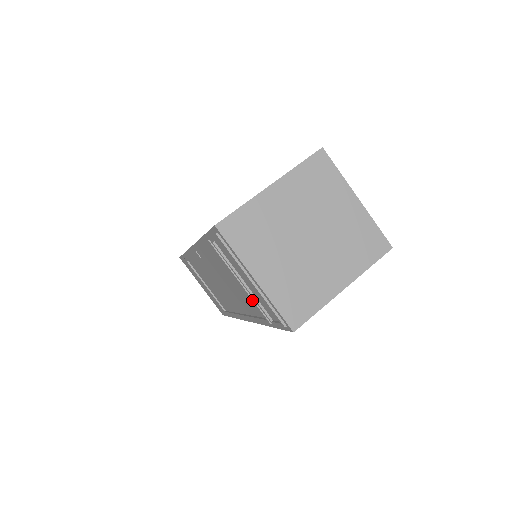
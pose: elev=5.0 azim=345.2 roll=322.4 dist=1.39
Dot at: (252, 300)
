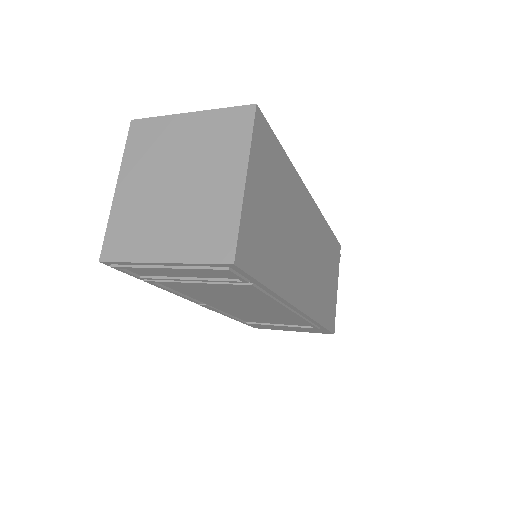
Dot at: occluded
